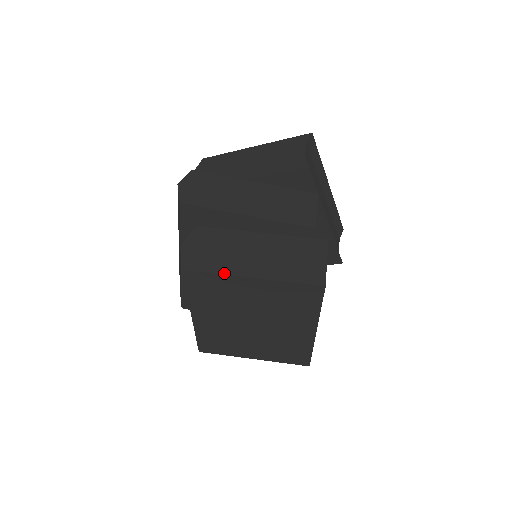
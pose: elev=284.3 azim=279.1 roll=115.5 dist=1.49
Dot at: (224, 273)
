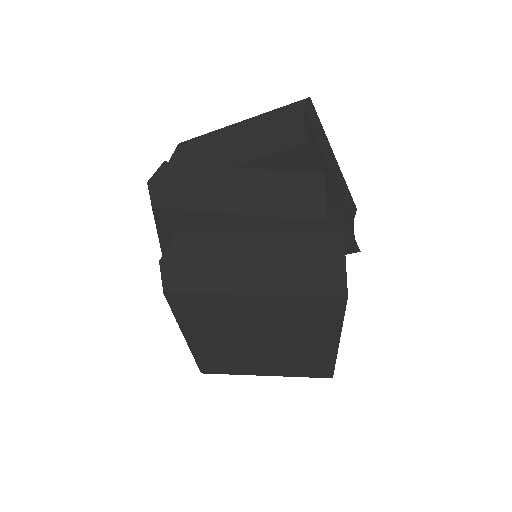
Dot at: (217, 292)
